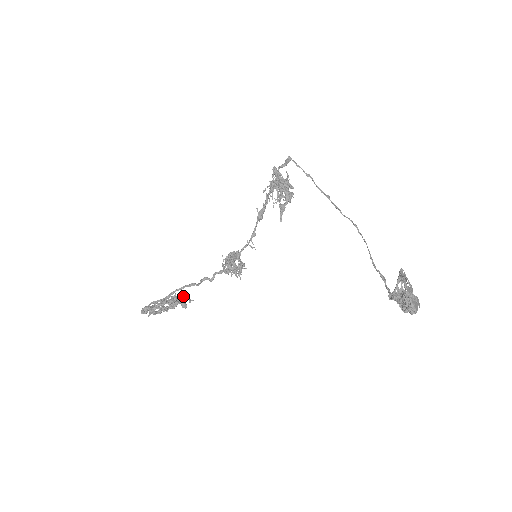
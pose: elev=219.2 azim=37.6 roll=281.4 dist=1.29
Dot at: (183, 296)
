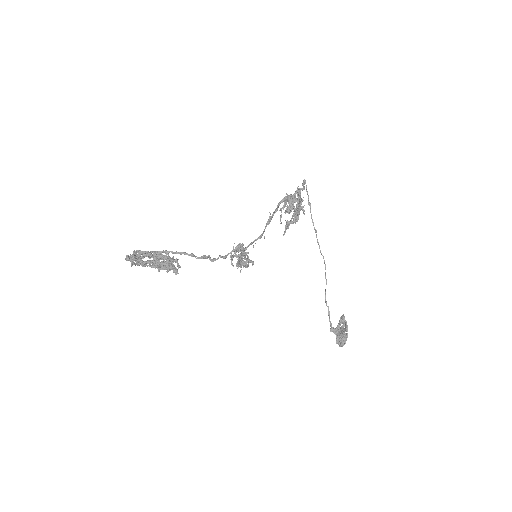
Dot at: (173, 259)
